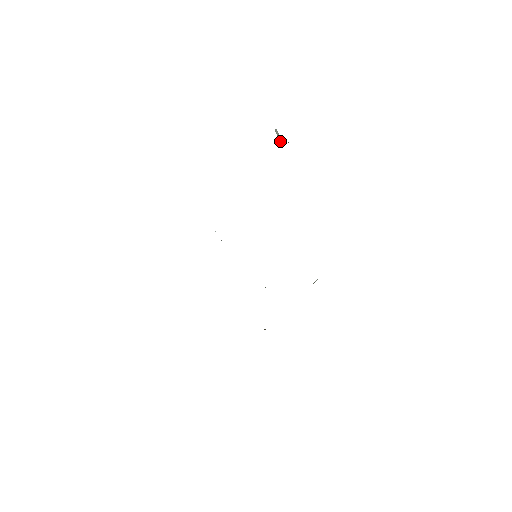
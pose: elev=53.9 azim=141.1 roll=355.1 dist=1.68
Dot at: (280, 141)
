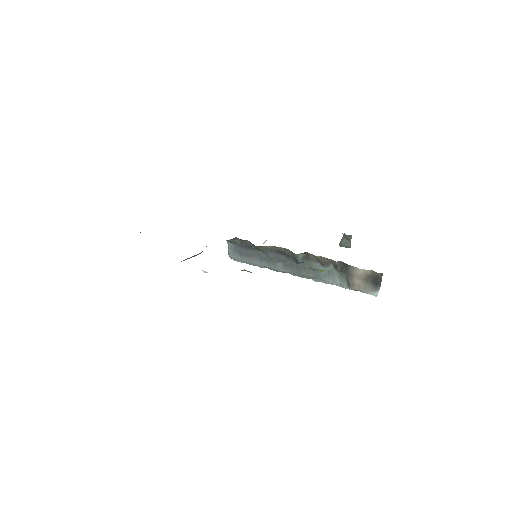
Dot at: (341, 241)
